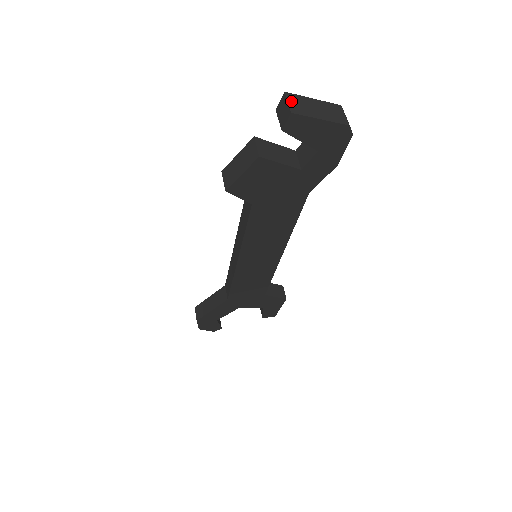
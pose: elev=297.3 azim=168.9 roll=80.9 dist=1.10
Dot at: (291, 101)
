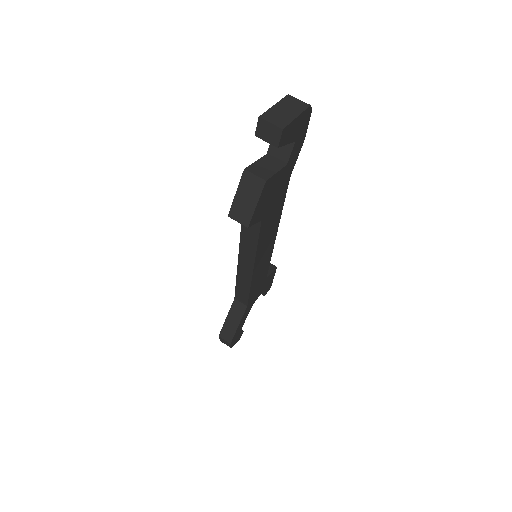
Dot at: (271, 120)
